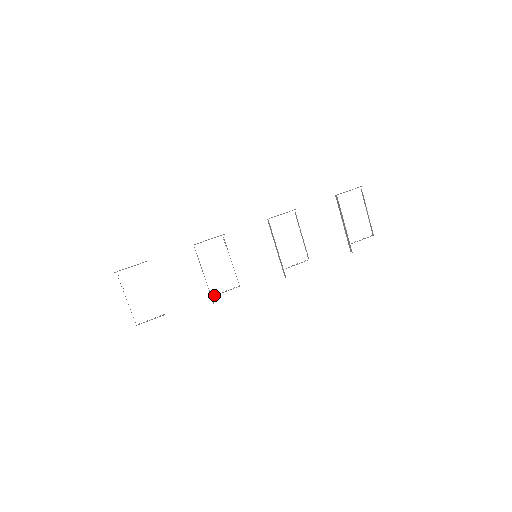
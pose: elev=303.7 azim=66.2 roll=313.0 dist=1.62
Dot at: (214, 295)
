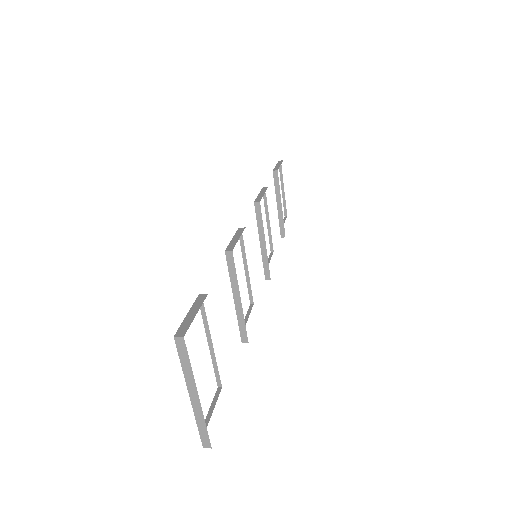
Dot at: (240, 328)
